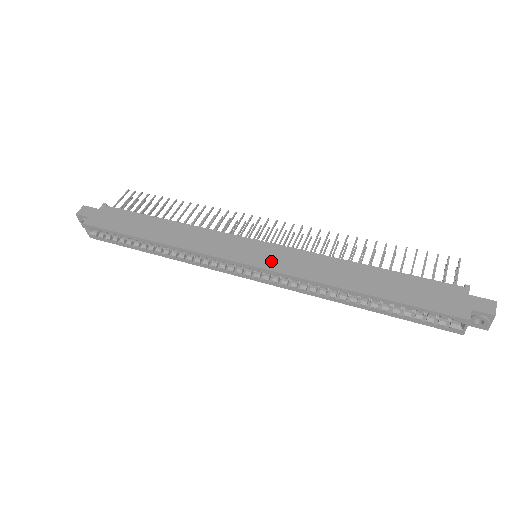
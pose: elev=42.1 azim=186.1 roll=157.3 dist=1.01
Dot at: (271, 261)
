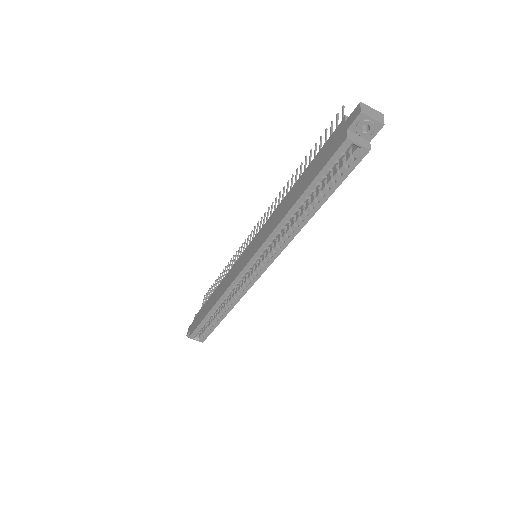
Dot at: (253, 249)
